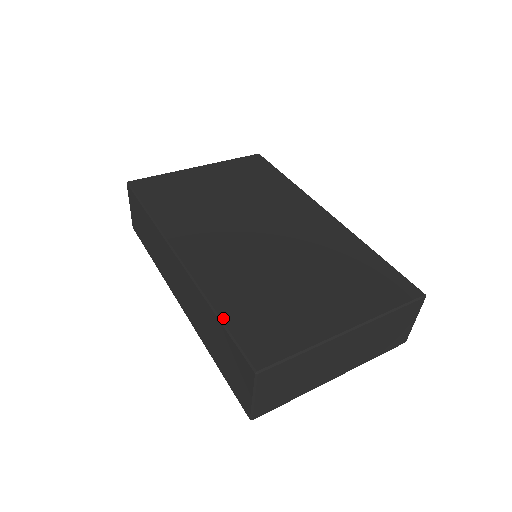
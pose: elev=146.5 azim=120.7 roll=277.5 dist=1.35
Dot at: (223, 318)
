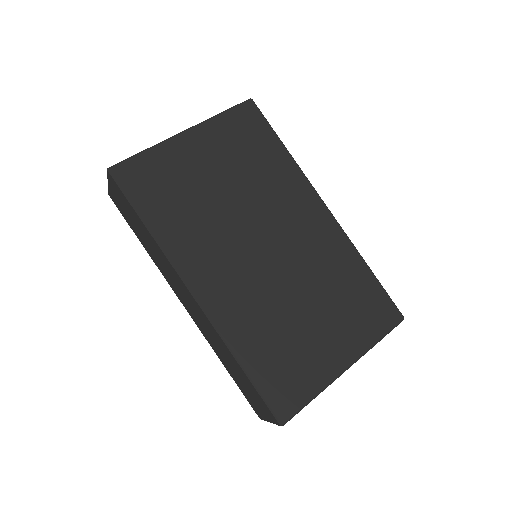
Dot at: (249, 373)
